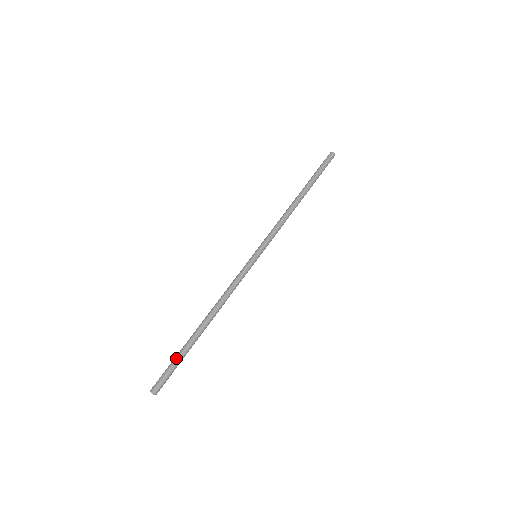
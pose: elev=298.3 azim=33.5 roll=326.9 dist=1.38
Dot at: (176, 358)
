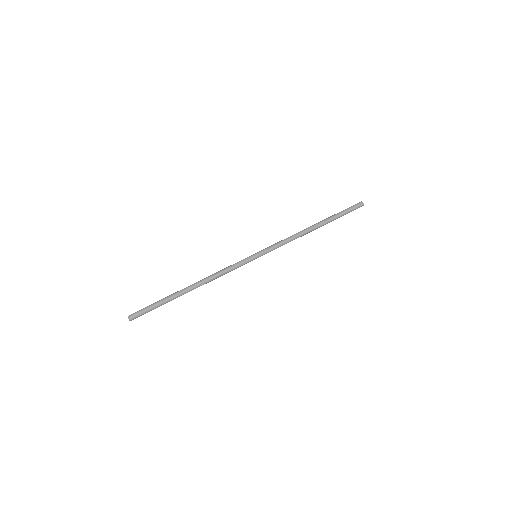
Dot at: (158, 304)
